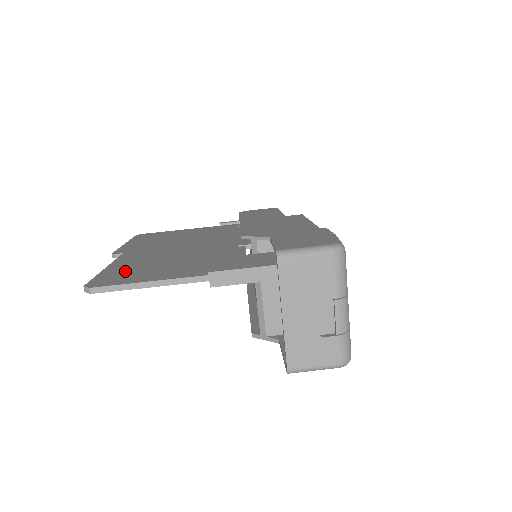
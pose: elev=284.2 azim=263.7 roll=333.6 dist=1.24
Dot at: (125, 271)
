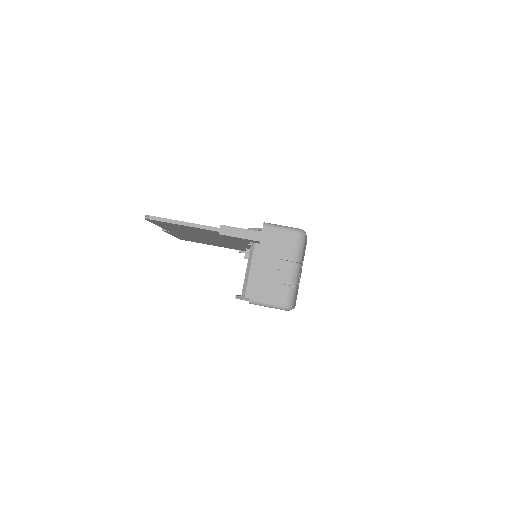
Dot at: occluded
